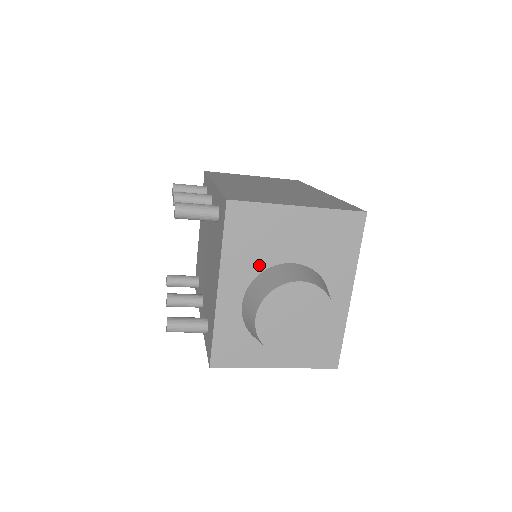
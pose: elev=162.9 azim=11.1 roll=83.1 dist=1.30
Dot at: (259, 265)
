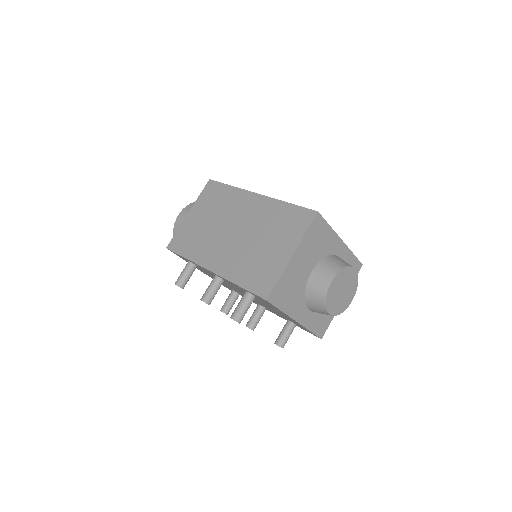
Dot at: (301, 293)
